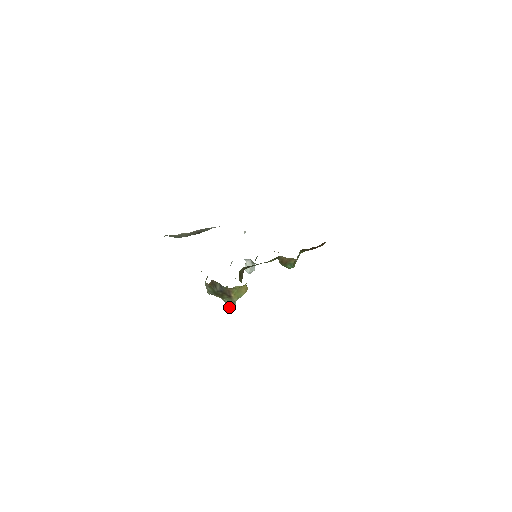
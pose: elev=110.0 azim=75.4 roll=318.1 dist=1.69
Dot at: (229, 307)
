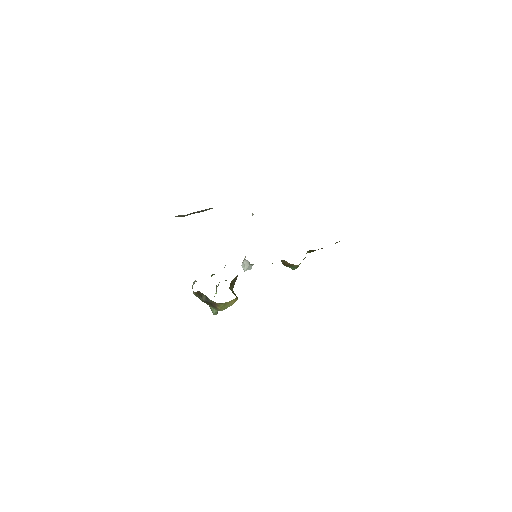
Dot at: (214, 314)
